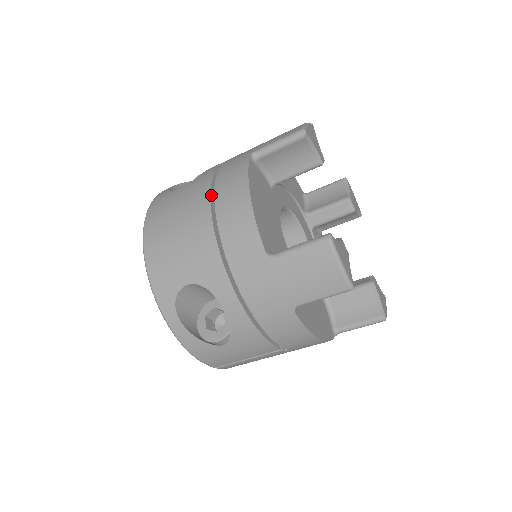
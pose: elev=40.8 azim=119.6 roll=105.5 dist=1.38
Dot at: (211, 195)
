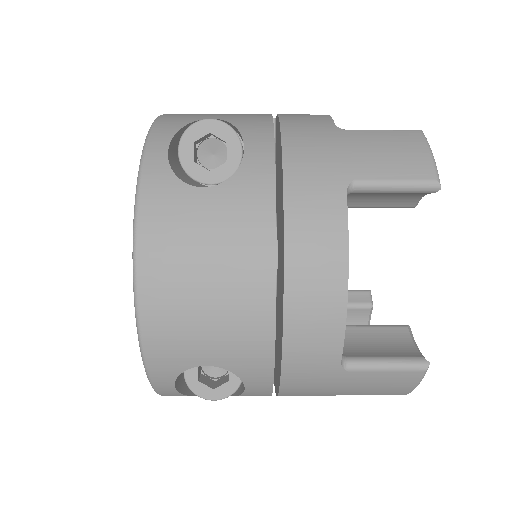
Dot at: (276, 249)
